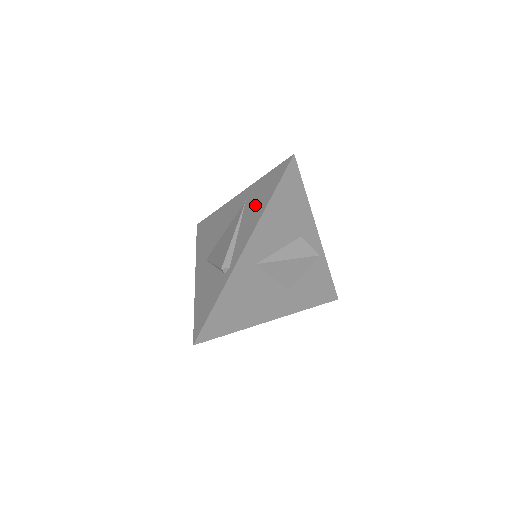
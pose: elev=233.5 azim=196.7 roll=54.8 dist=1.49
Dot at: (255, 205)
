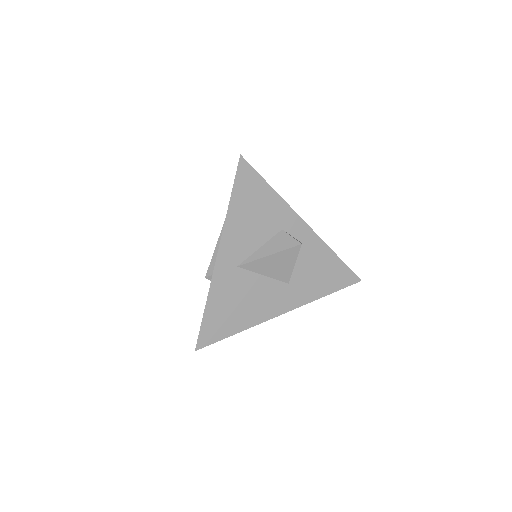
Dot at: occluded
